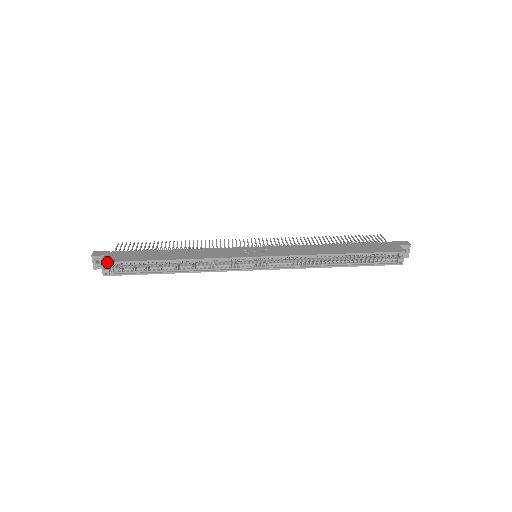
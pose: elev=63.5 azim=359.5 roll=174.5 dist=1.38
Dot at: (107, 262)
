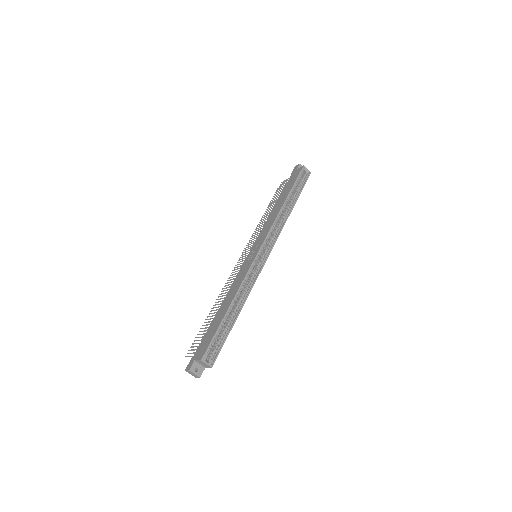
Dot at: (204, 355)
